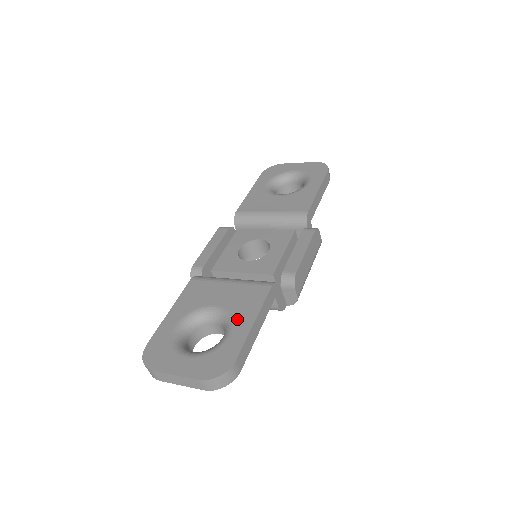
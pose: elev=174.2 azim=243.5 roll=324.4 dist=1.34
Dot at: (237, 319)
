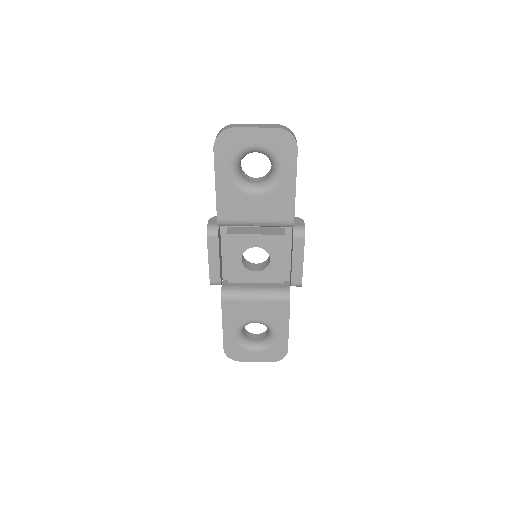
Dot at: (276, 328)
